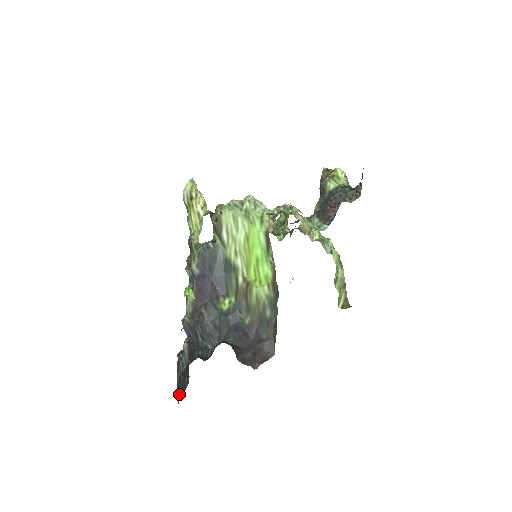
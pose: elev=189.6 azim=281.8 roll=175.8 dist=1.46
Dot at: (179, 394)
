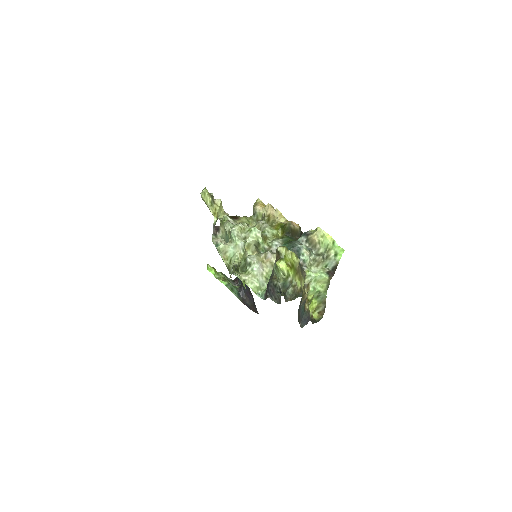
Dot at: occluded
